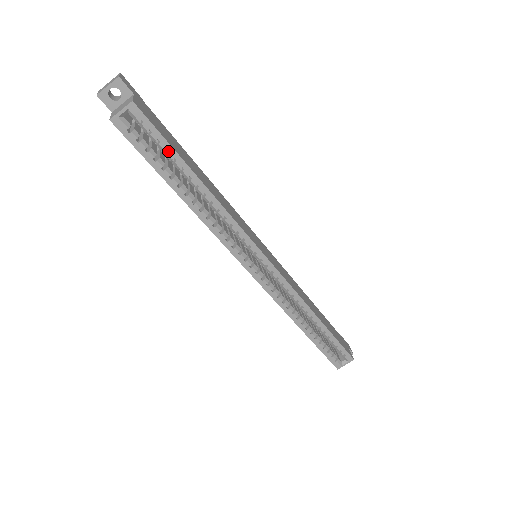
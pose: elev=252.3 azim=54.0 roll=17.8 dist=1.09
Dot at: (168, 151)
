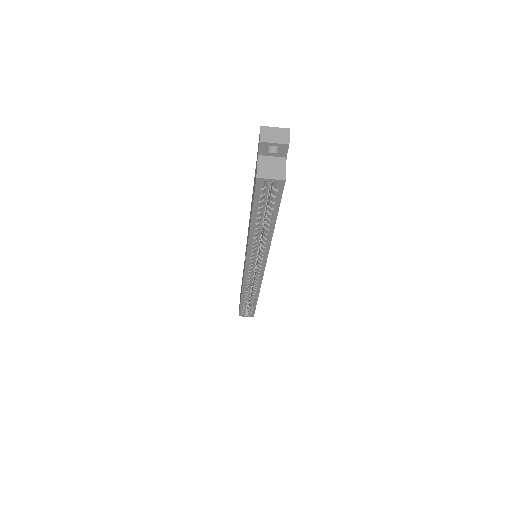
Dot at: (273, 209)
